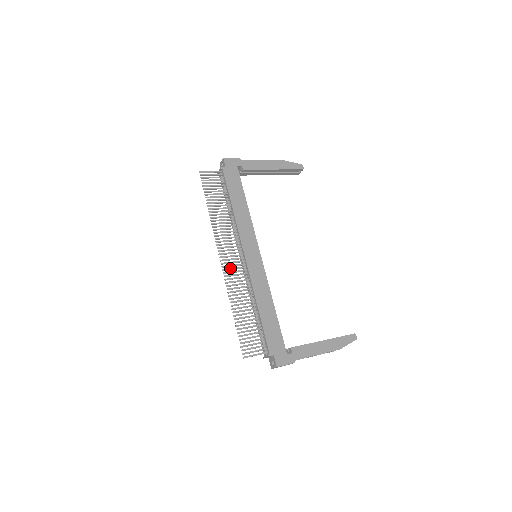
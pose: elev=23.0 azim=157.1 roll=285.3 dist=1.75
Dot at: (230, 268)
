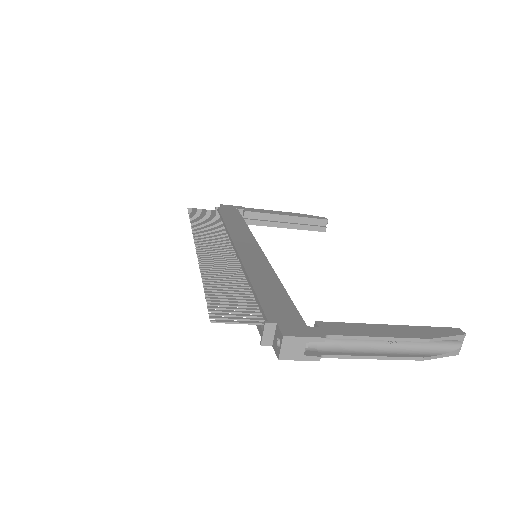
Dot at: (210, 253)
